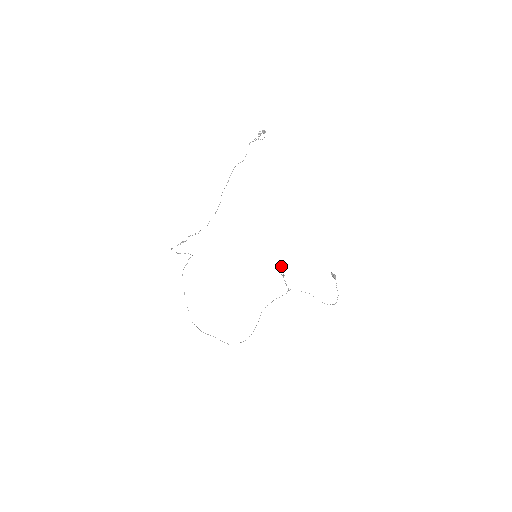
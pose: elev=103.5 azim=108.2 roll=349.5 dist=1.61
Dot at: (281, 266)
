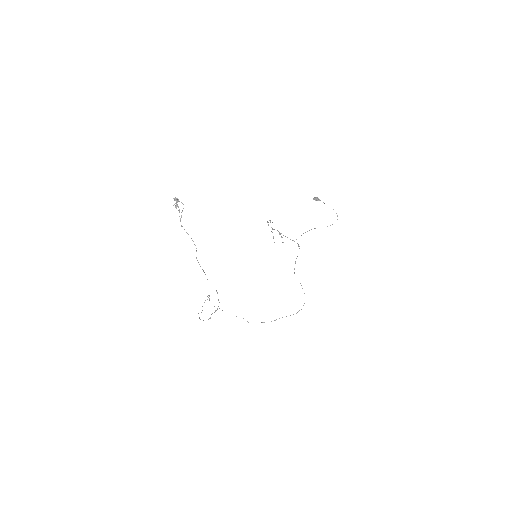
Dot at: occluded
